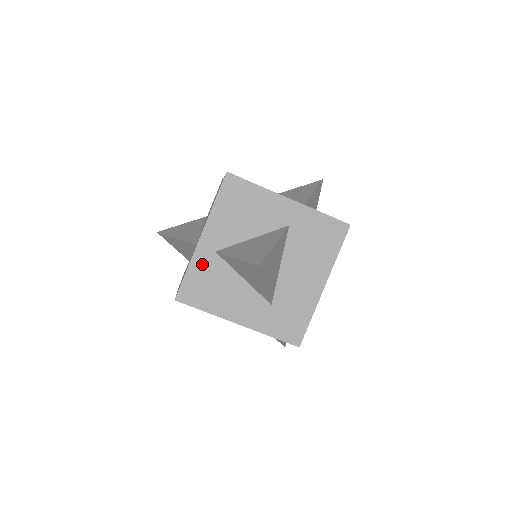
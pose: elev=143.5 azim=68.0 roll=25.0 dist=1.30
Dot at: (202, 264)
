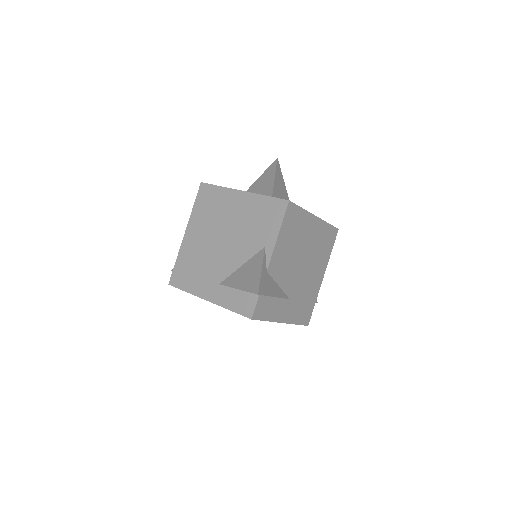
Dot at: occluded
